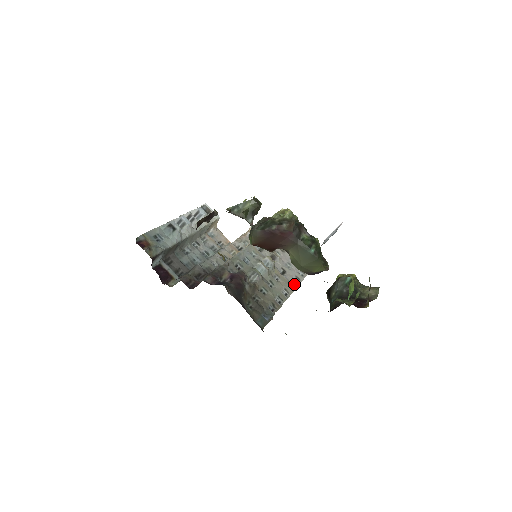
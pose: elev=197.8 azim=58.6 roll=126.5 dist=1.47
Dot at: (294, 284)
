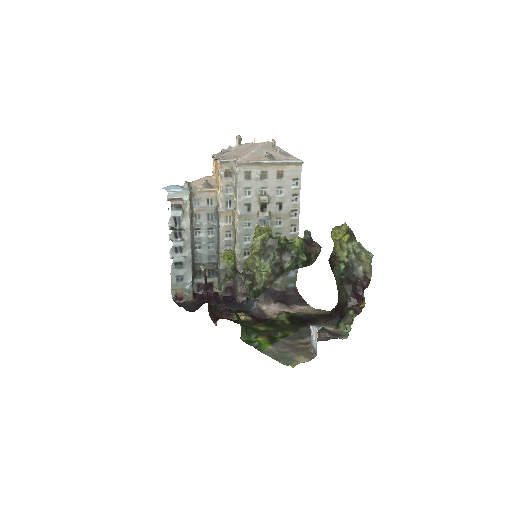
Dot at: (295, 208)
